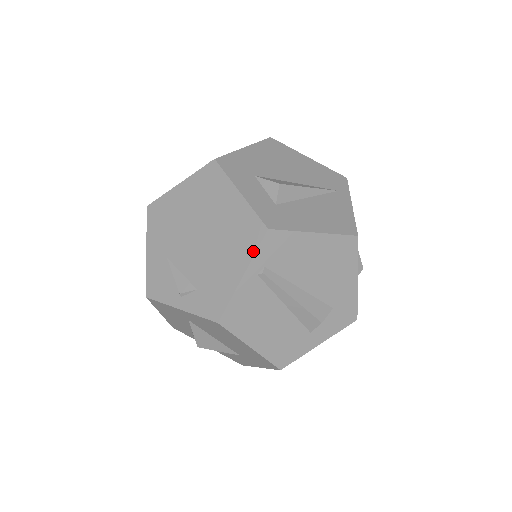
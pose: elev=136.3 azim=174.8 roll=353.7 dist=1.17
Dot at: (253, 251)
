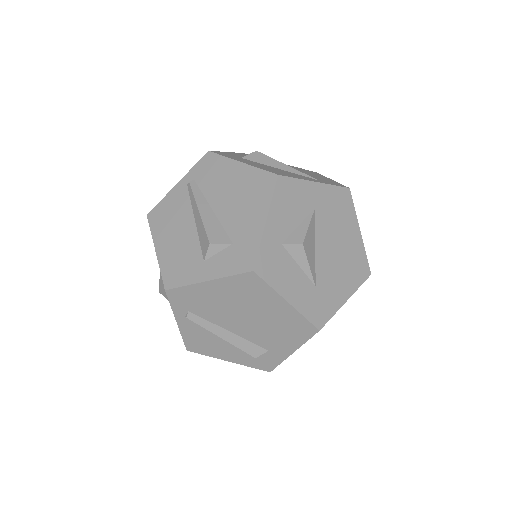
Dot at: (194, 167)
